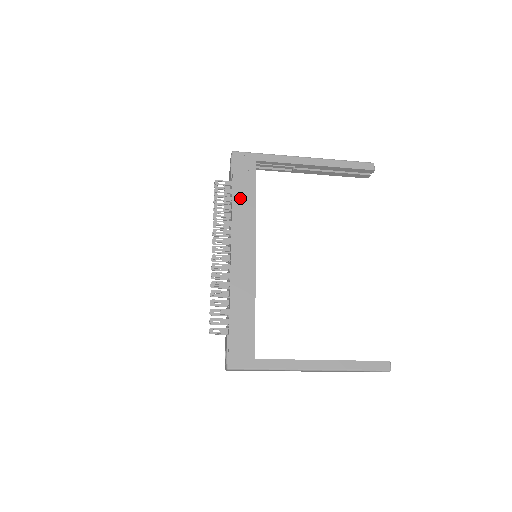
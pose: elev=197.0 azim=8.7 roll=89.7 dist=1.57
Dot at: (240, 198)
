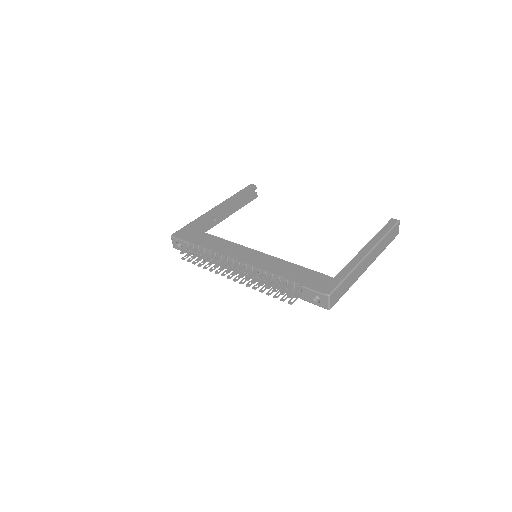
Dot at: (207, 243)
